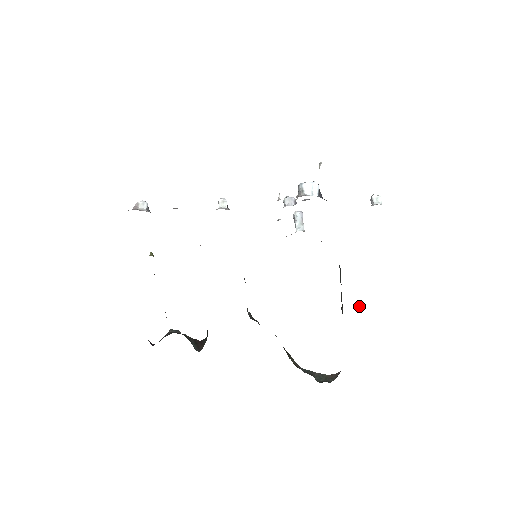
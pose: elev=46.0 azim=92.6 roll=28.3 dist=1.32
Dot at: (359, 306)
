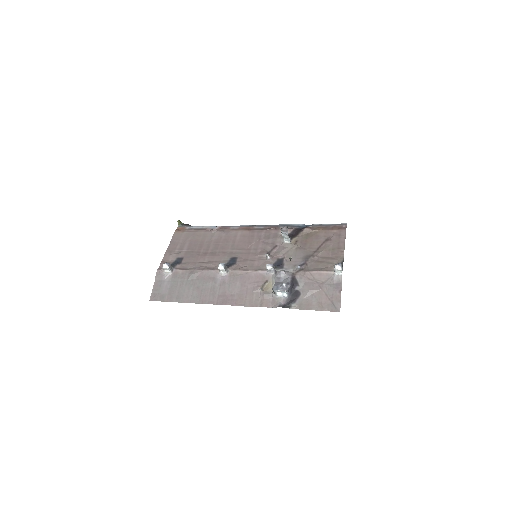
Dot at: occluded
